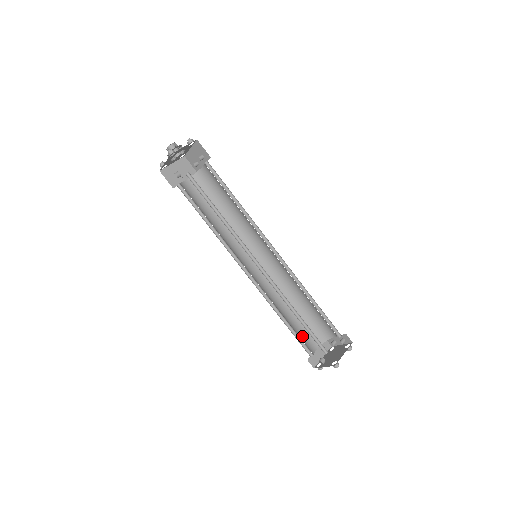
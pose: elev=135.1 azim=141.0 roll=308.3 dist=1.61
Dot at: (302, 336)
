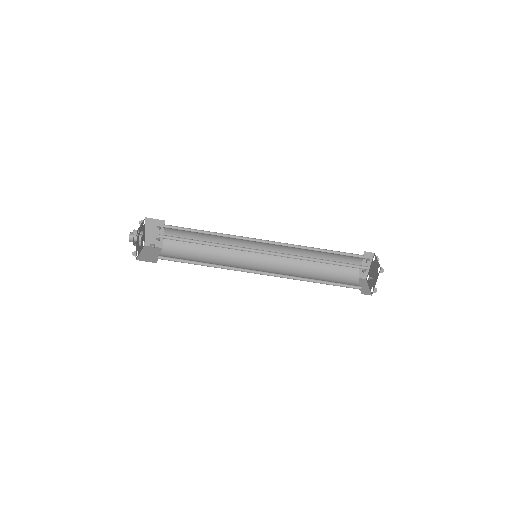
Dot at: occluded
